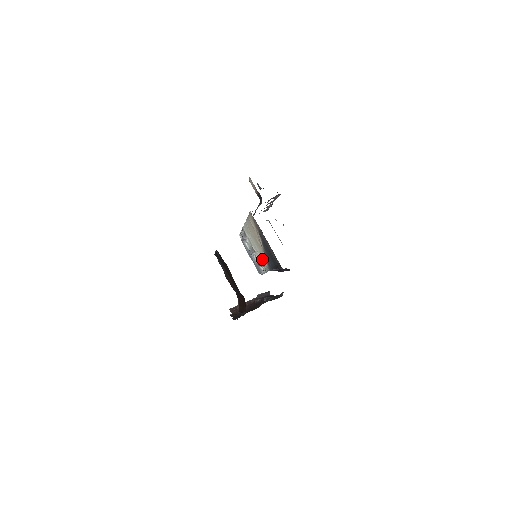
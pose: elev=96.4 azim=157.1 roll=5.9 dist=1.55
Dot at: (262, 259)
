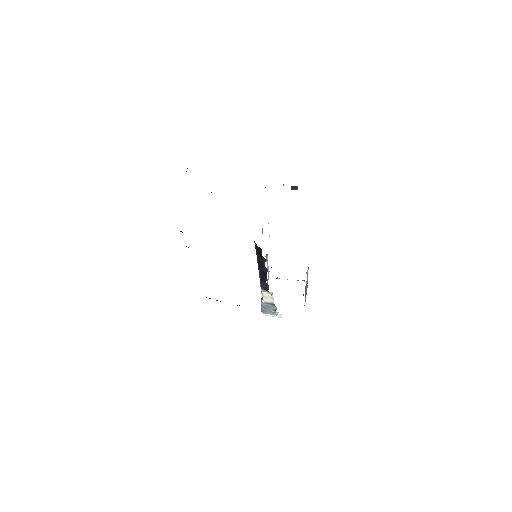
Dot at: occluded
